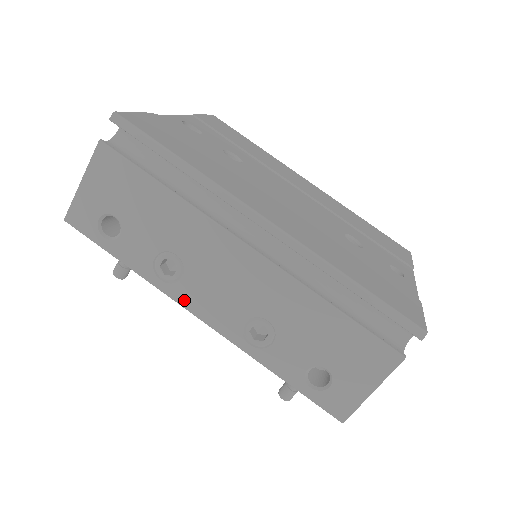
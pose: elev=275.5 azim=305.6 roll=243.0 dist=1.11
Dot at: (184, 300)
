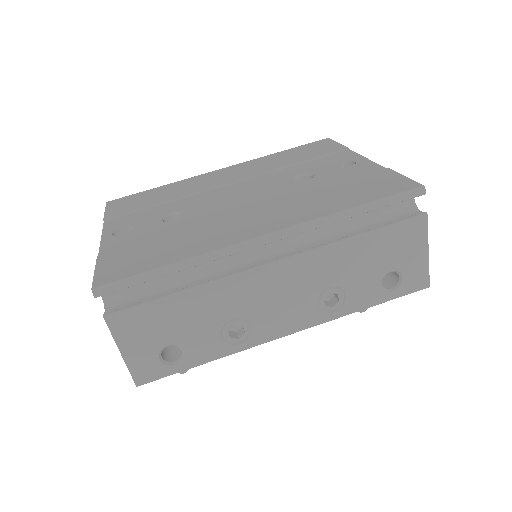
Dot at: (267, 337)
